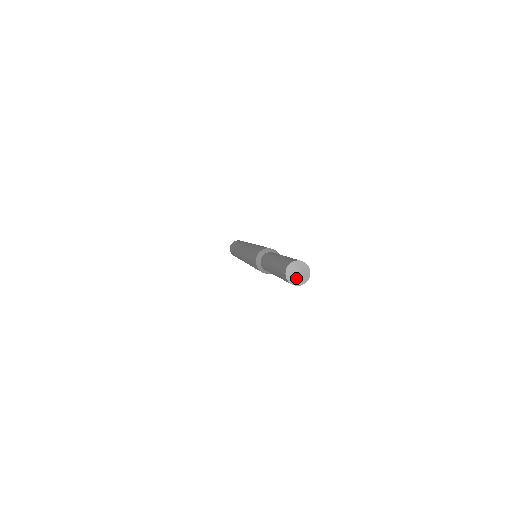
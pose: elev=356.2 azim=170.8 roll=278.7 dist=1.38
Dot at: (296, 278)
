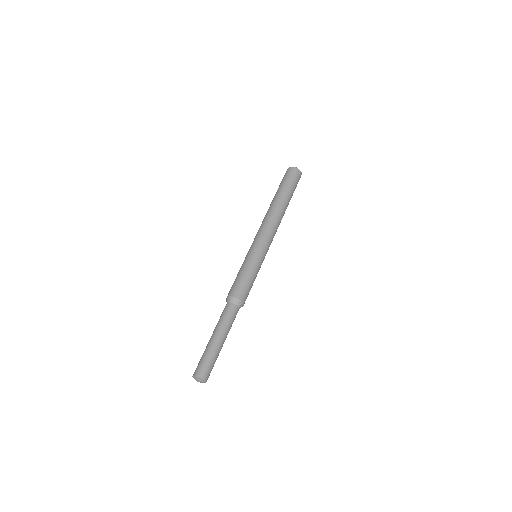
Dot at: occluded
